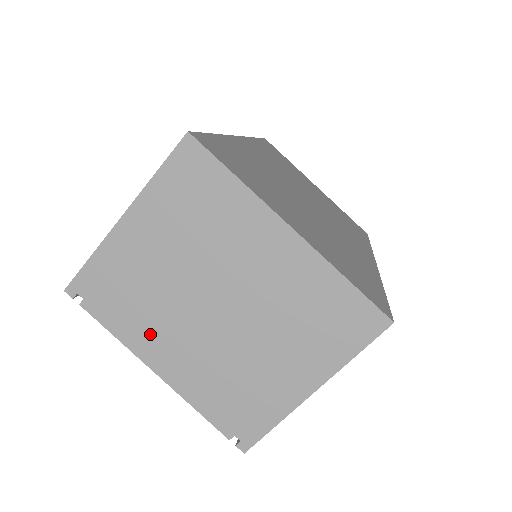
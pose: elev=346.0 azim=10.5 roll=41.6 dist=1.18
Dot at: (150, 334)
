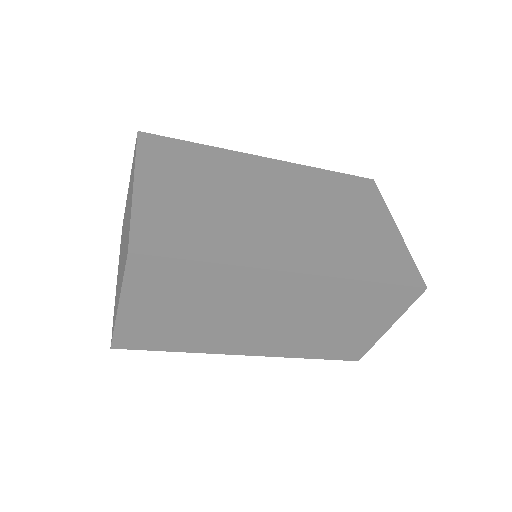
Dot at: occluded
